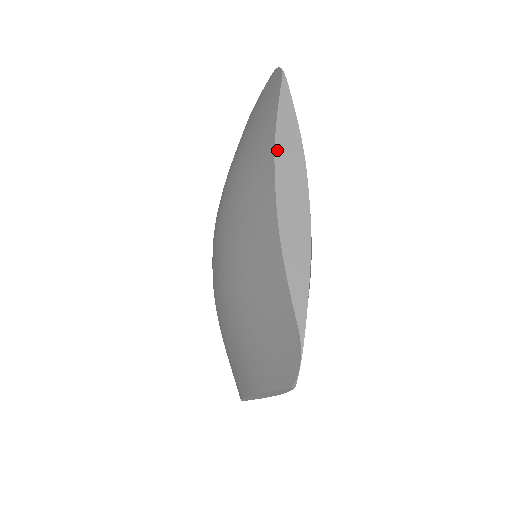
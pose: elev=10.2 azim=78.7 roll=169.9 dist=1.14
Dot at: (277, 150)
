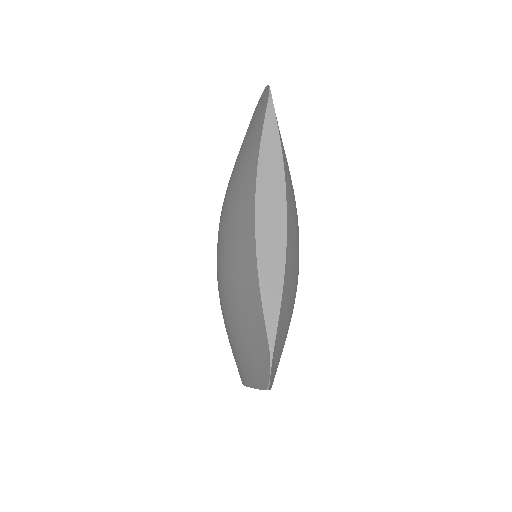
Dot at: (259, 174)
